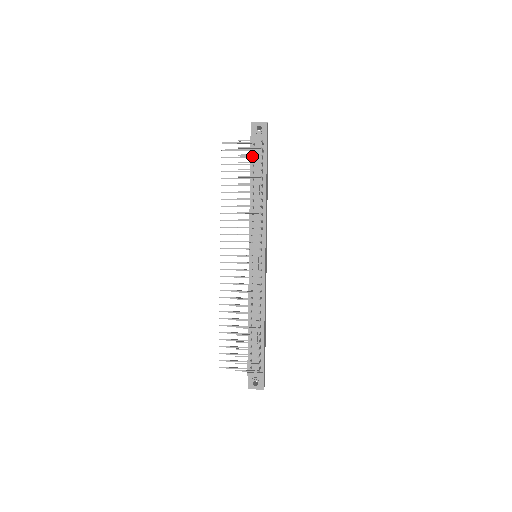
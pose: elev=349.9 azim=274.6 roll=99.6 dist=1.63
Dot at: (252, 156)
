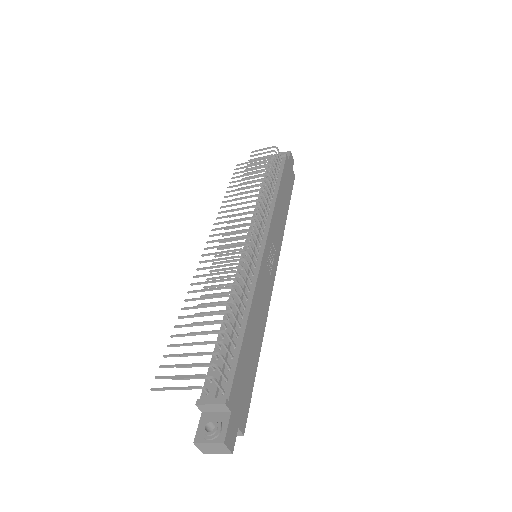
Dot at: (268, 170)
